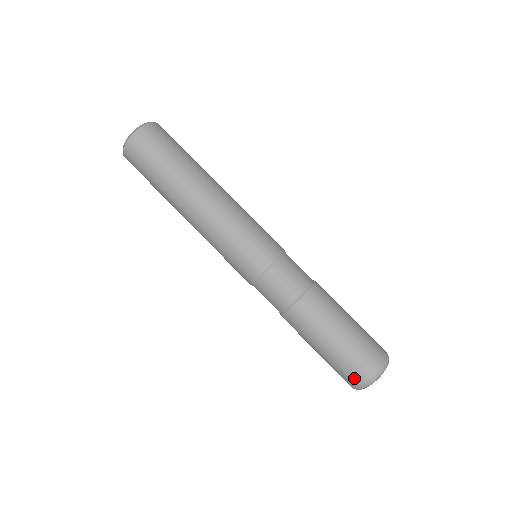
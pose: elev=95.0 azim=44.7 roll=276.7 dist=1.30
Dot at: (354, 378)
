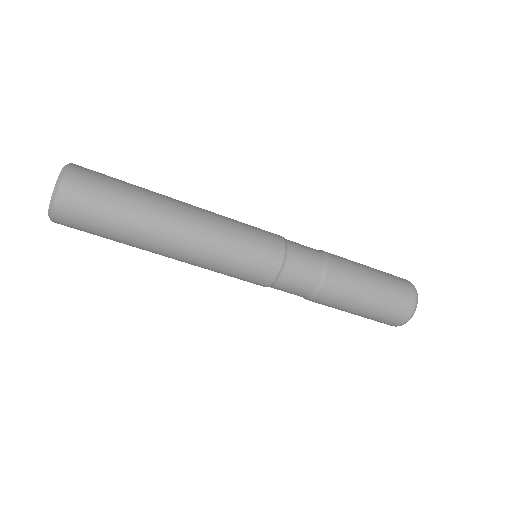
Dot at: occluded
